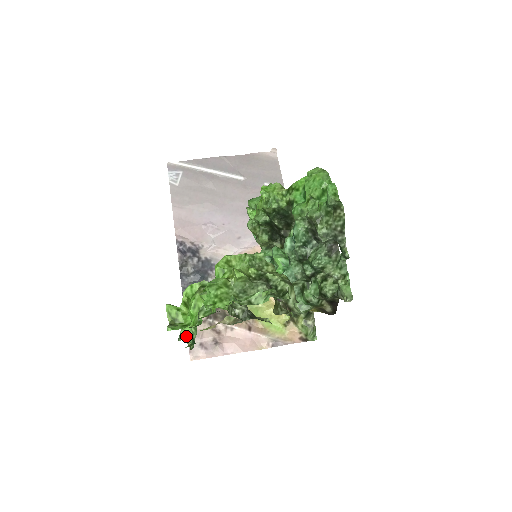
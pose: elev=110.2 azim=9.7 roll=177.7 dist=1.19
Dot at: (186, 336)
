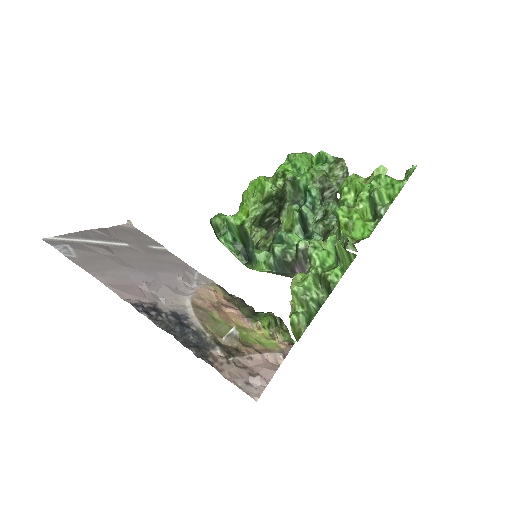
Dot at: (337, 279)
